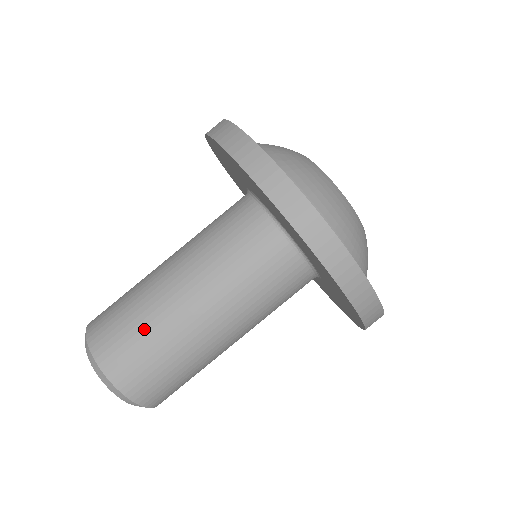
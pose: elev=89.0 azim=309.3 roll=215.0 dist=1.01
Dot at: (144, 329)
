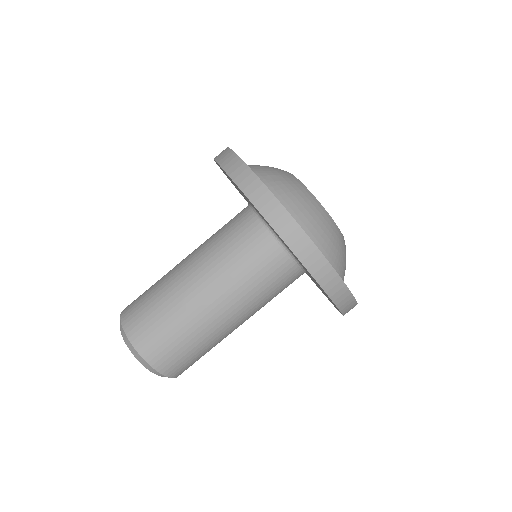
Dot at: (166, 314)
